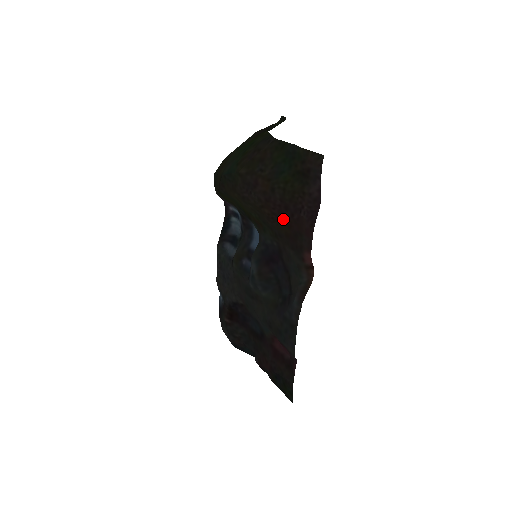
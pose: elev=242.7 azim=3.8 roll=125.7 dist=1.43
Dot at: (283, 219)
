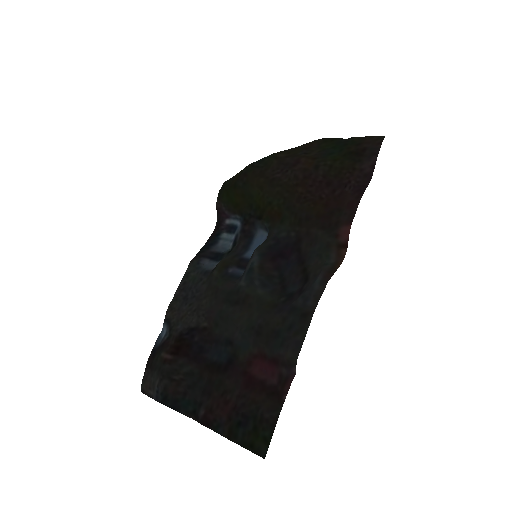
Dot at: (319, 197)
